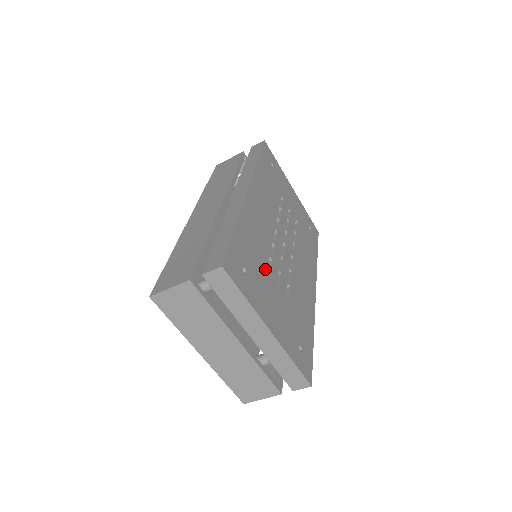
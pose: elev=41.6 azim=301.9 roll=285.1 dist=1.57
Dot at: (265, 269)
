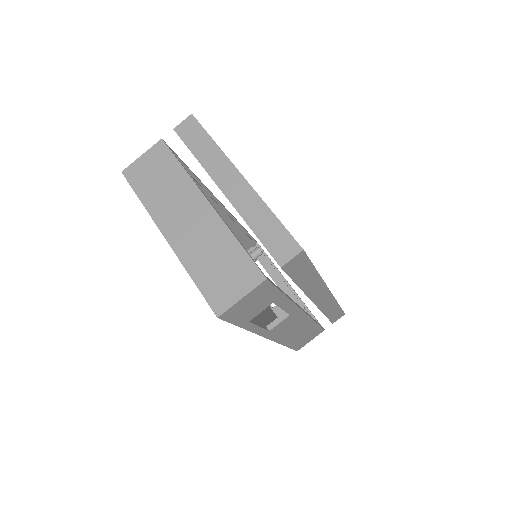
Dot at: occluded
